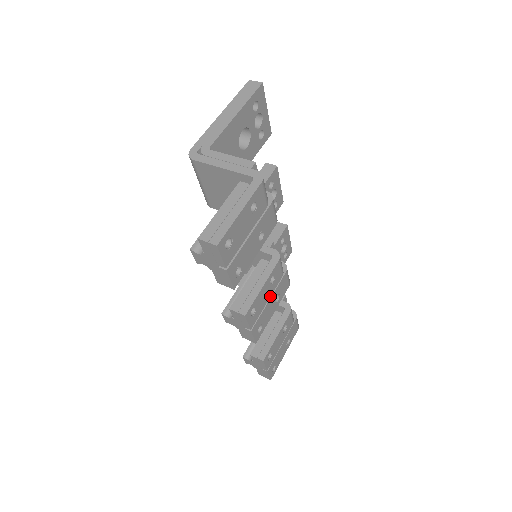
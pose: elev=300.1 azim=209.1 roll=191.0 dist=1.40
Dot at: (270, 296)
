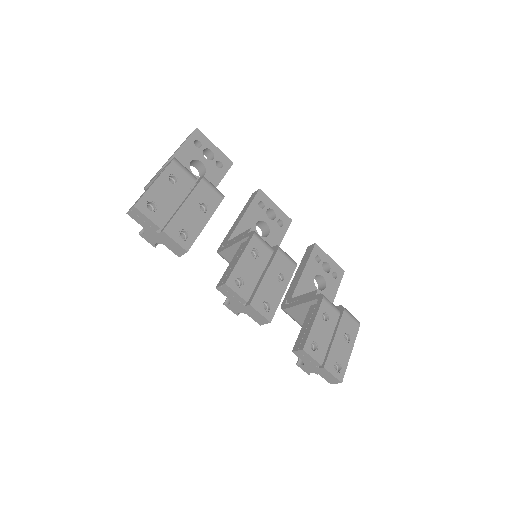
Dot at: occluded
